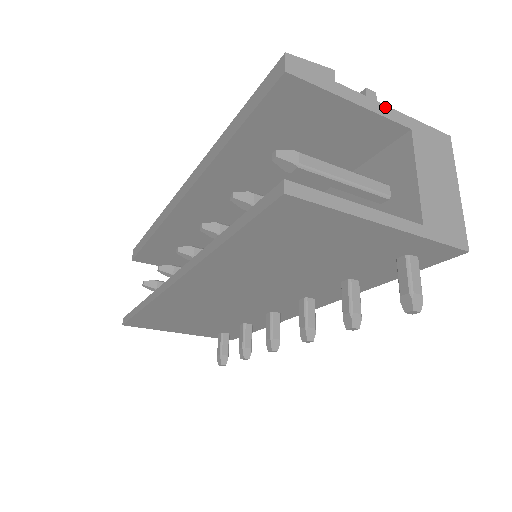
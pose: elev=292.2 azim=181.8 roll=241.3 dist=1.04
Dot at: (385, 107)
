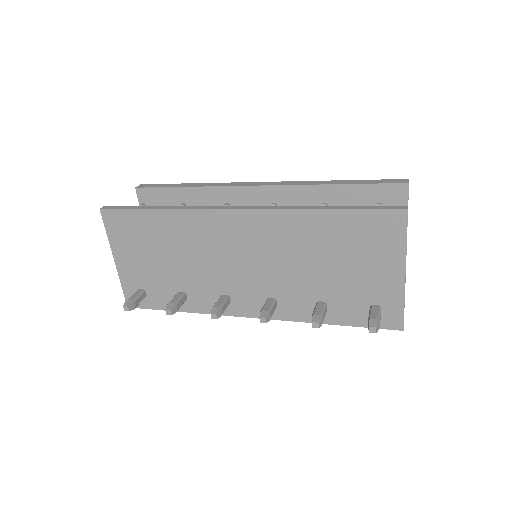
Dot at: occluded
